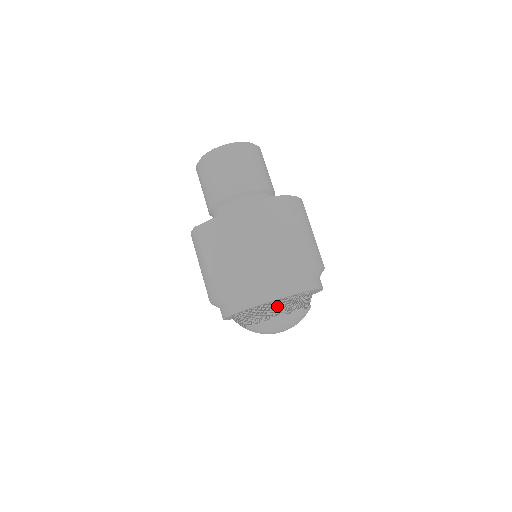
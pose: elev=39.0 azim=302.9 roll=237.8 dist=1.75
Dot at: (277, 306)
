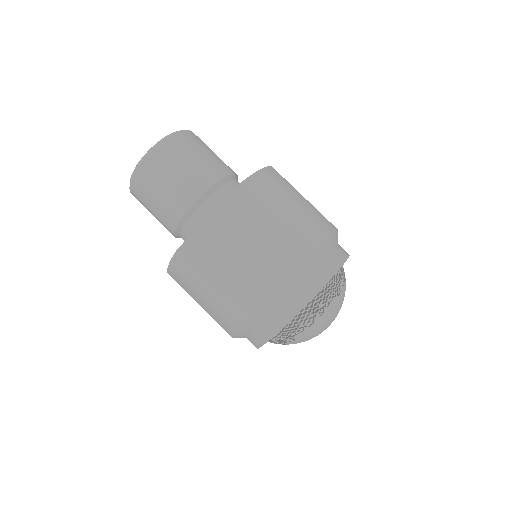
Dot at: (327, 291)
